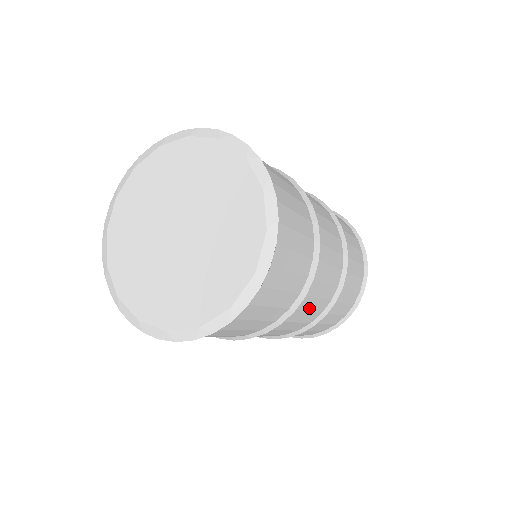
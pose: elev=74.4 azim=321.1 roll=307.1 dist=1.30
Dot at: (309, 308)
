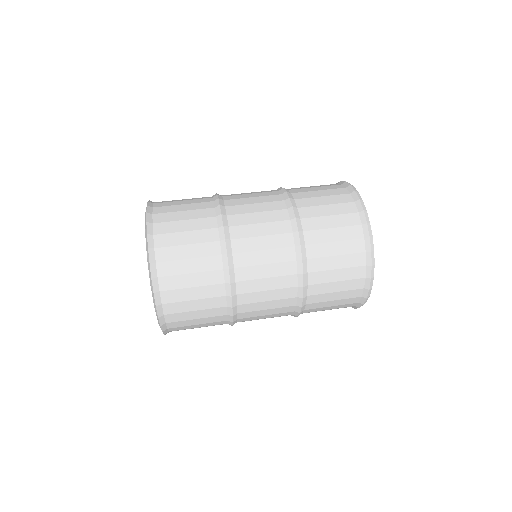
Dot at: (263, 308)
